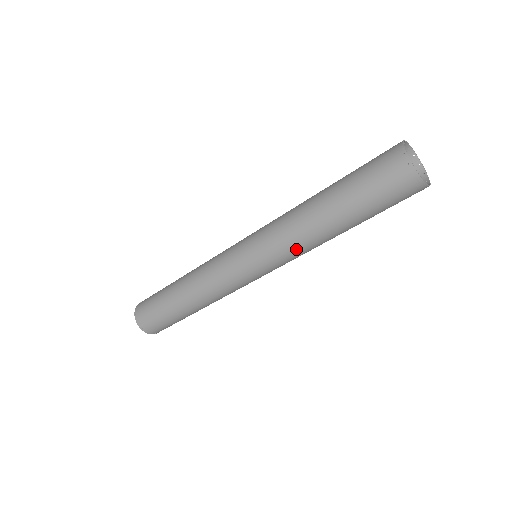
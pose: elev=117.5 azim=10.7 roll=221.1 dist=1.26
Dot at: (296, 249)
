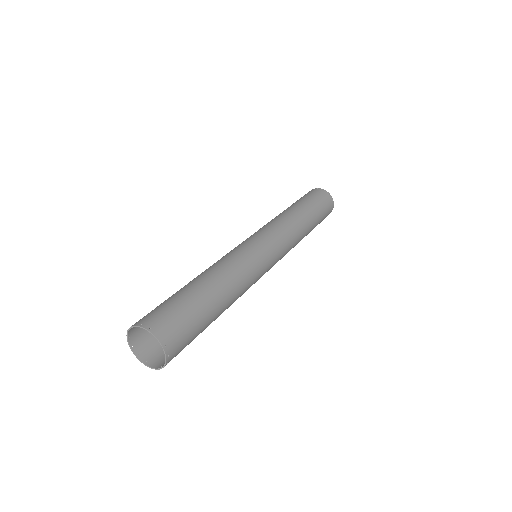
Dot at: (292, 233)
